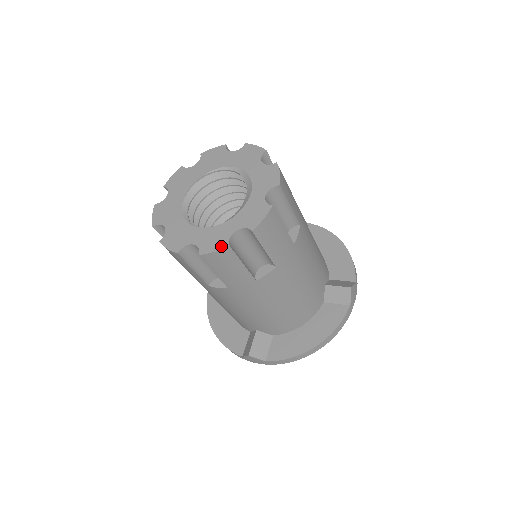
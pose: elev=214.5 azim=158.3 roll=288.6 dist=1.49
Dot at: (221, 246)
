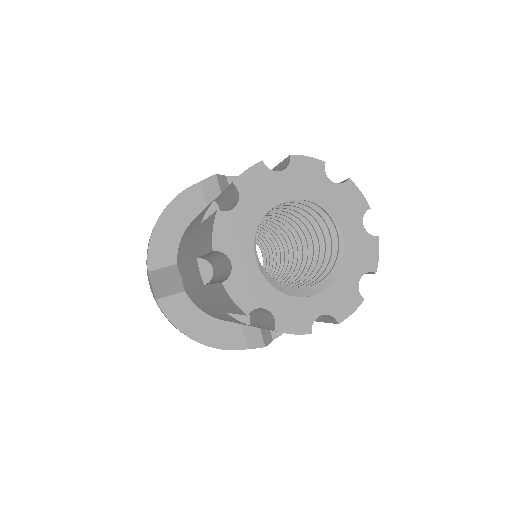
Dot at: (243, 305)
